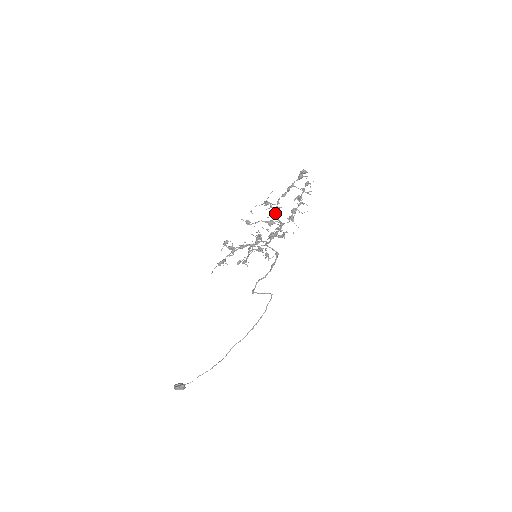
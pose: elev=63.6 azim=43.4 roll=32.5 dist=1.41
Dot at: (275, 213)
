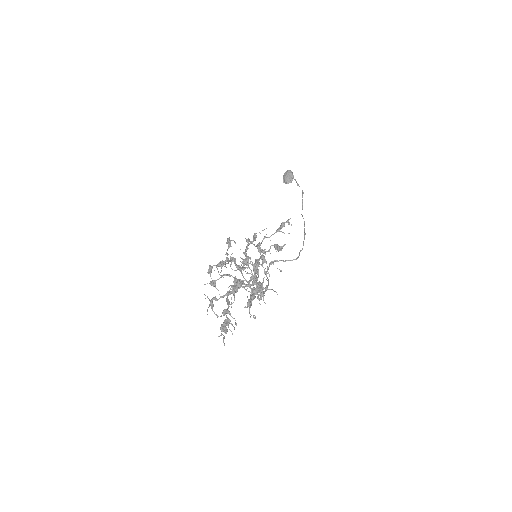
Dot at: (236, 288)
